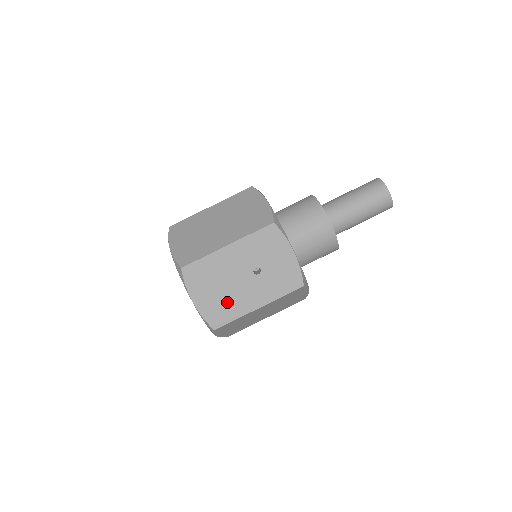
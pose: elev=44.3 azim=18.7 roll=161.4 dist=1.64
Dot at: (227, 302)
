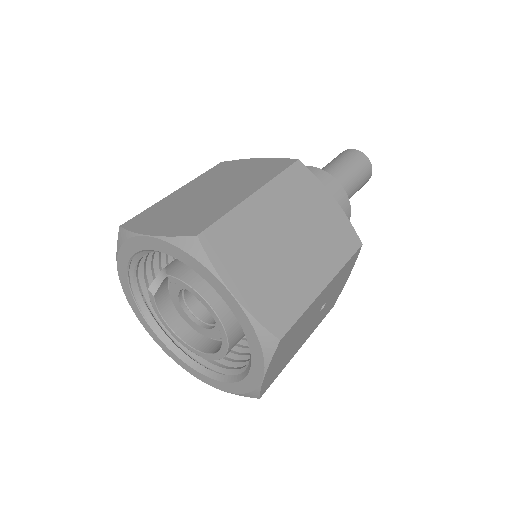
Dot at: (286, 358)
